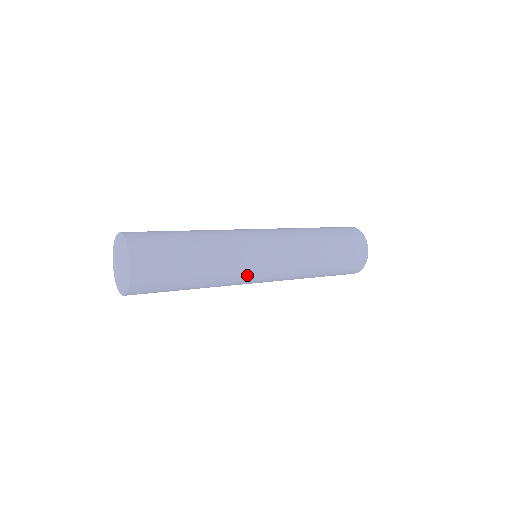
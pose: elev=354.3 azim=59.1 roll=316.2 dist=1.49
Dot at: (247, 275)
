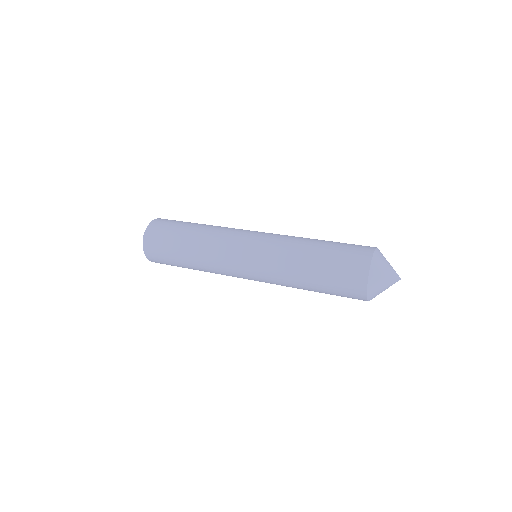
Dot at: occluded
